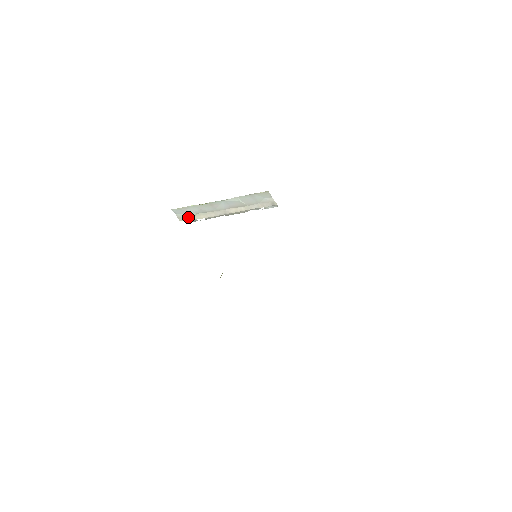
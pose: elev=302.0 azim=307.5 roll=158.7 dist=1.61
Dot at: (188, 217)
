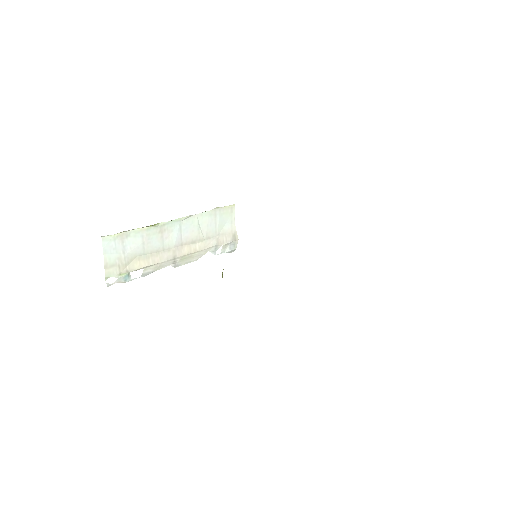
Dot at: (120, 265)
